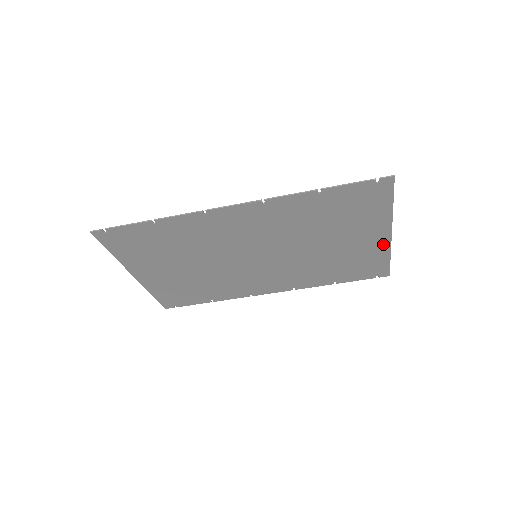
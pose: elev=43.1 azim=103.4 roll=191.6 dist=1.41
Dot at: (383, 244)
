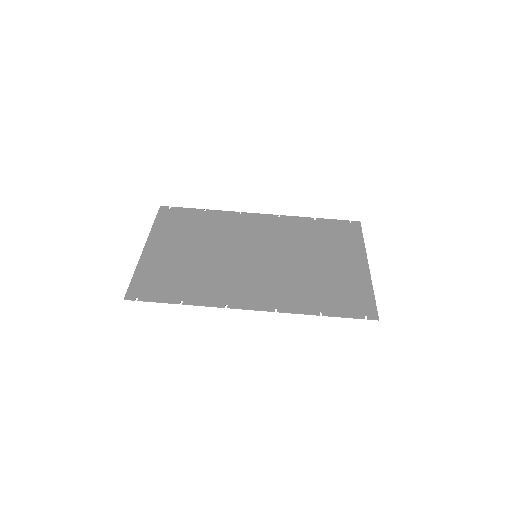
Dot at: (363, 273)
